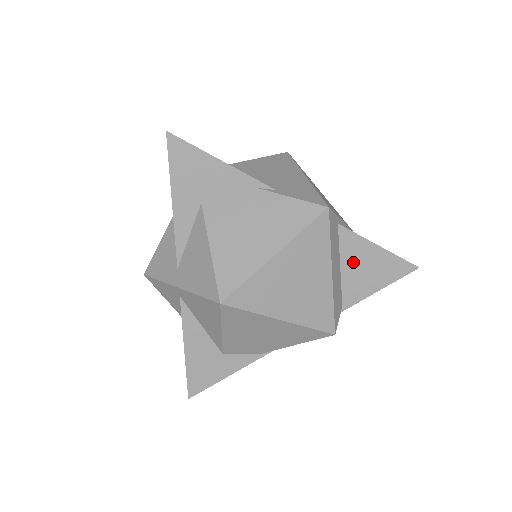
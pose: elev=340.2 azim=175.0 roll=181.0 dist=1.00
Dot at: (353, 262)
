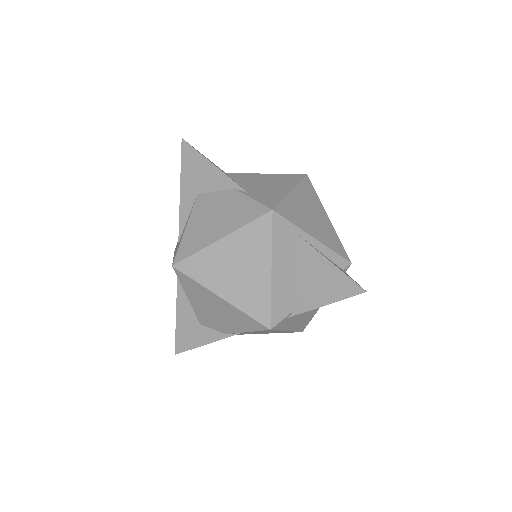
Dot at: (304, 270)
